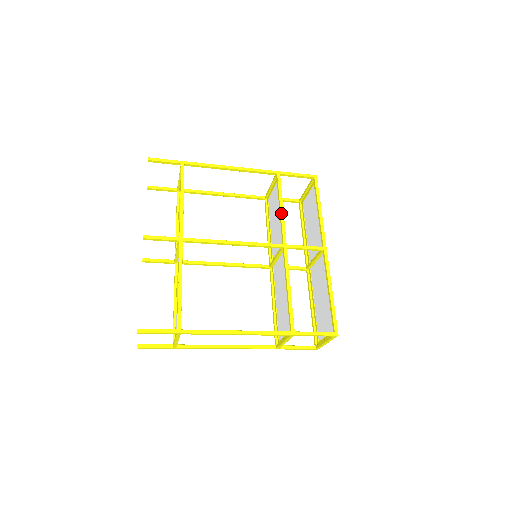
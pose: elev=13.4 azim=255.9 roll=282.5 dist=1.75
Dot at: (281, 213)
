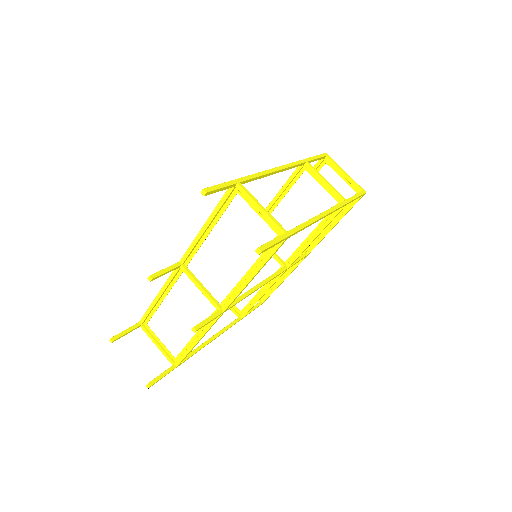
Dot at: occluded
